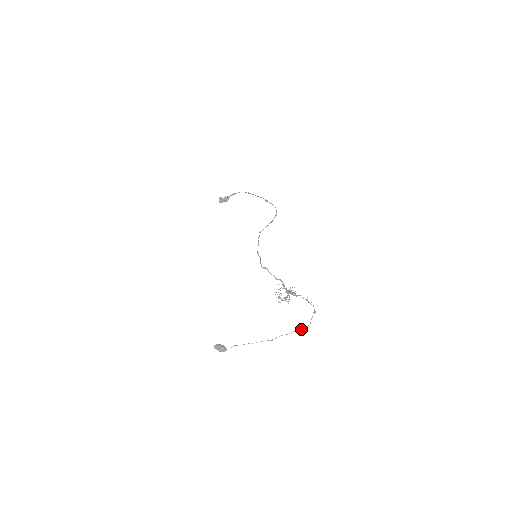
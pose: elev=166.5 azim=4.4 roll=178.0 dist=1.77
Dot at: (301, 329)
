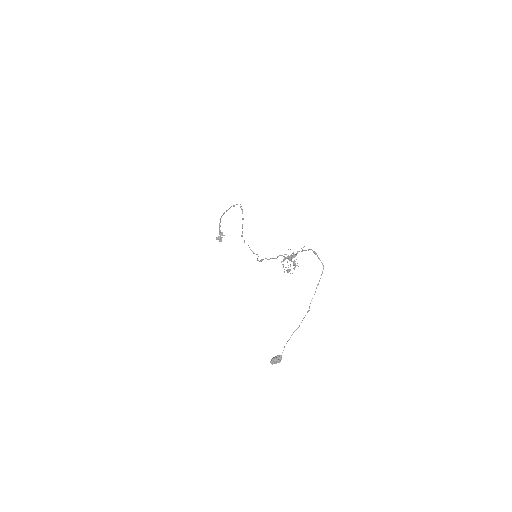
Dot at: occluded
